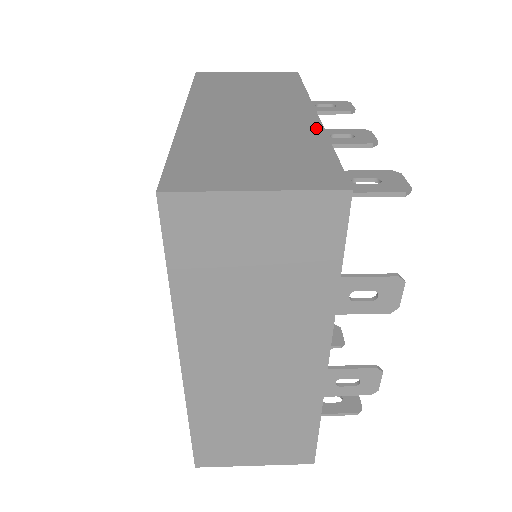
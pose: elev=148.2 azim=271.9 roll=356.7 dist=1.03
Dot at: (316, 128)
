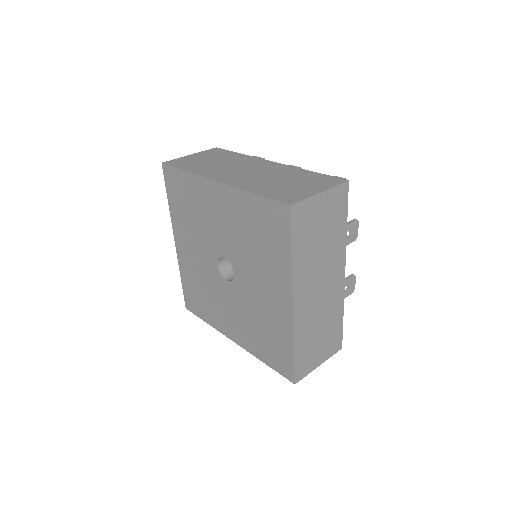
Dot at: (289, 167)
